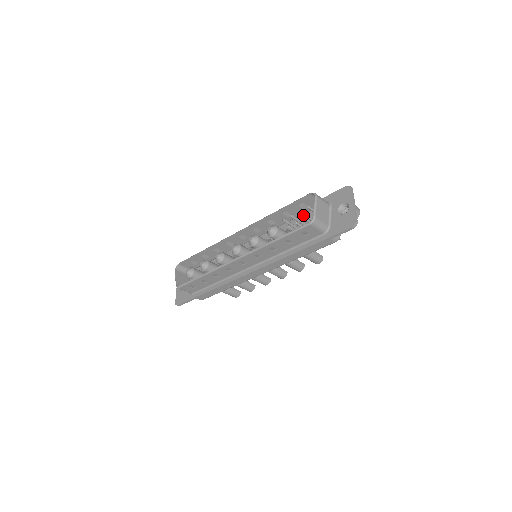
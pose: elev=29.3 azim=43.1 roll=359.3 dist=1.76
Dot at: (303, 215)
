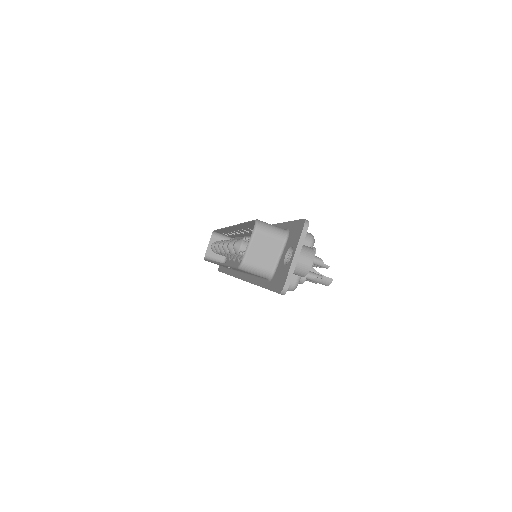
Dot at: occluded
